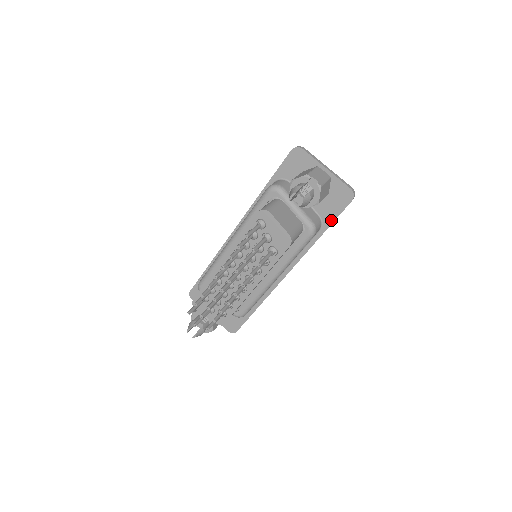
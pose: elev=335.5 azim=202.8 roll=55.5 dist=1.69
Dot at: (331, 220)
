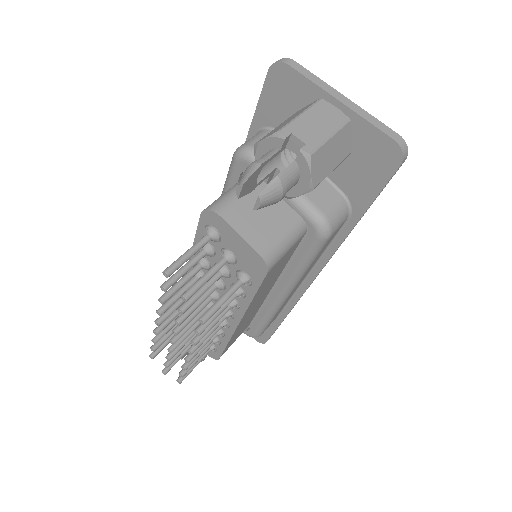
Dot at: (366, 201)
